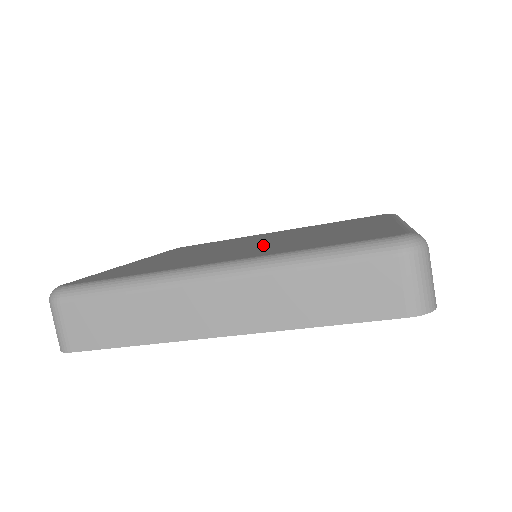
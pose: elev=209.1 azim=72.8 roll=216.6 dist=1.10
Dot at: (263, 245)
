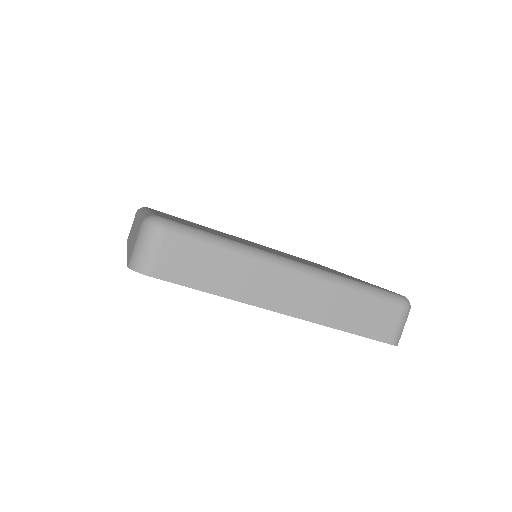
Dot at: (285, 255)
